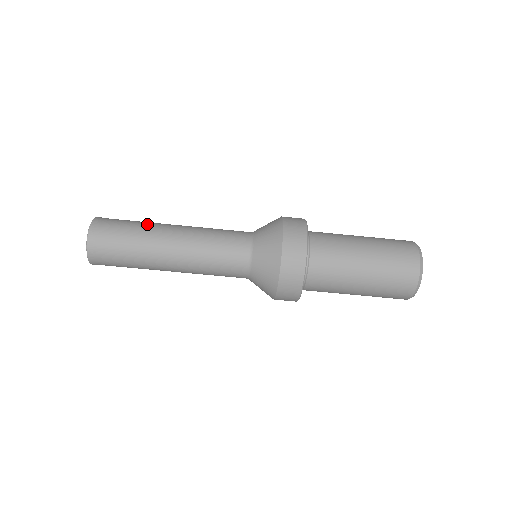
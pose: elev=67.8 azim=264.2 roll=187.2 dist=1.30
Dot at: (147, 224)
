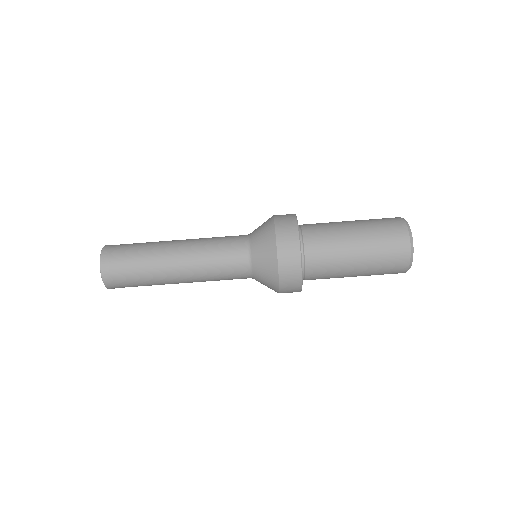
Dot at: (150, 255)
